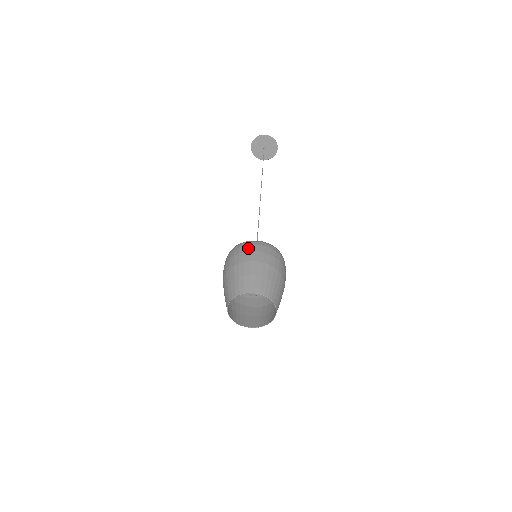
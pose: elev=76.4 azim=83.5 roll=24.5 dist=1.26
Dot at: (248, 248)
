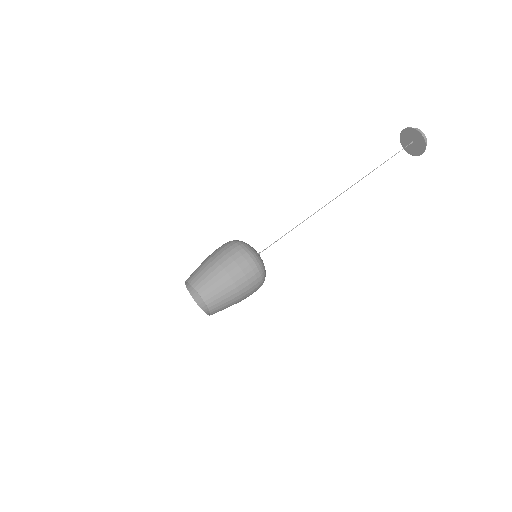
Dot at: (236, 256)
